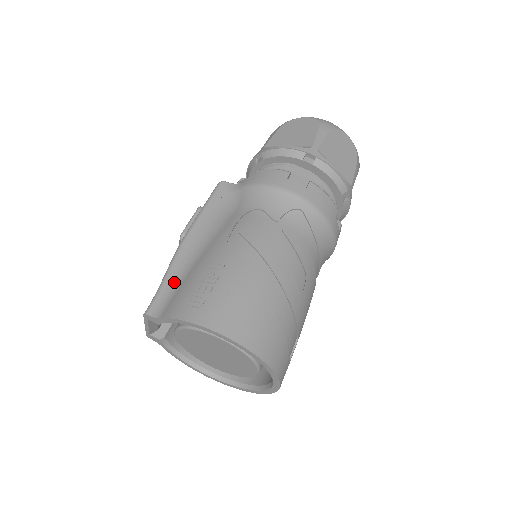
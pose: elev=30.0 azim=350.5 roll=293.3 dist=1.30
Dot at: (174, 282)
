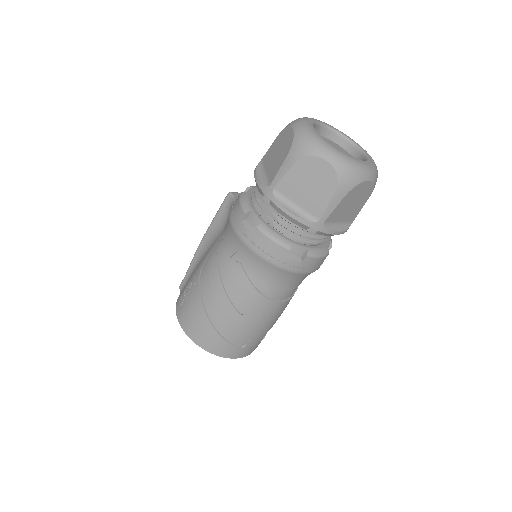
Dot at: (191, 273)
